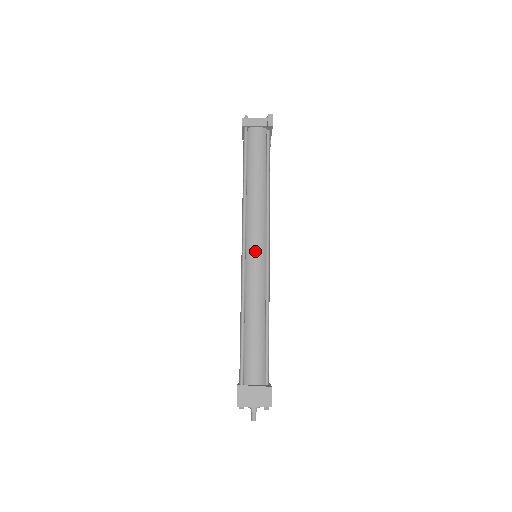
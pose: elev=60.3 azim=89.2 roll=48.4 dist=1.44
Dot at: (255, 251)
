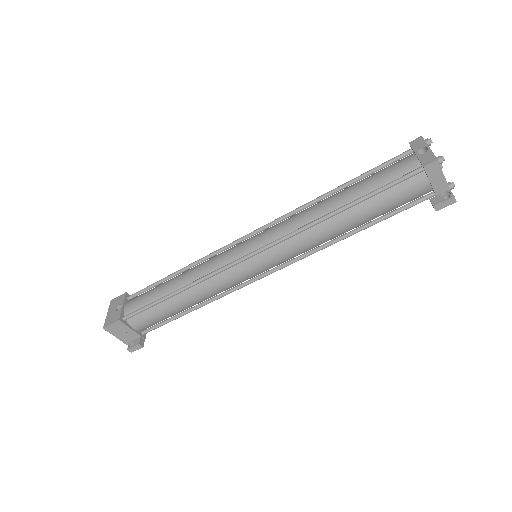
Dot at: (258, 267)
